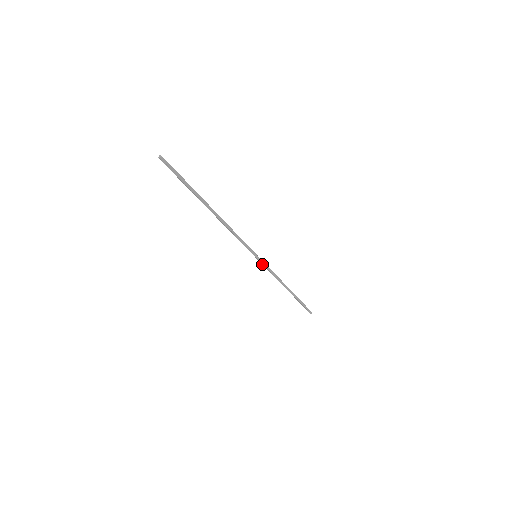
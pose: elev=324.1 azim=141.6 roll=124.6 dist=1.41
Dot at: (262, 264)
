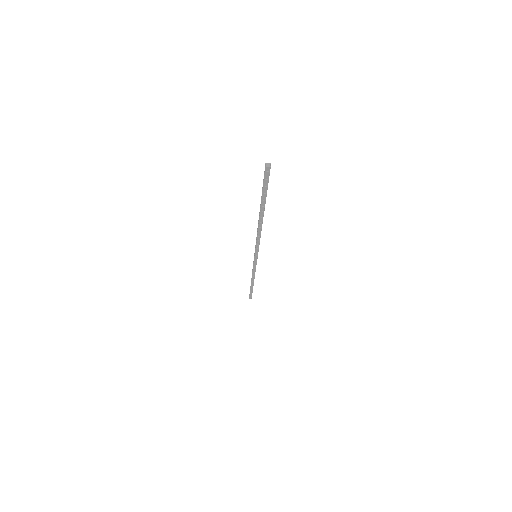
Dot at: (255, 263)
